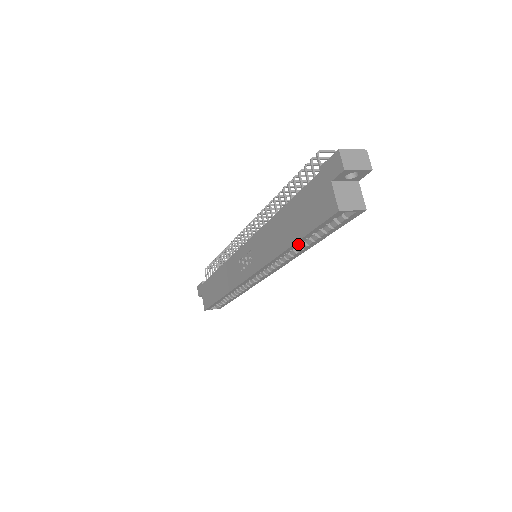
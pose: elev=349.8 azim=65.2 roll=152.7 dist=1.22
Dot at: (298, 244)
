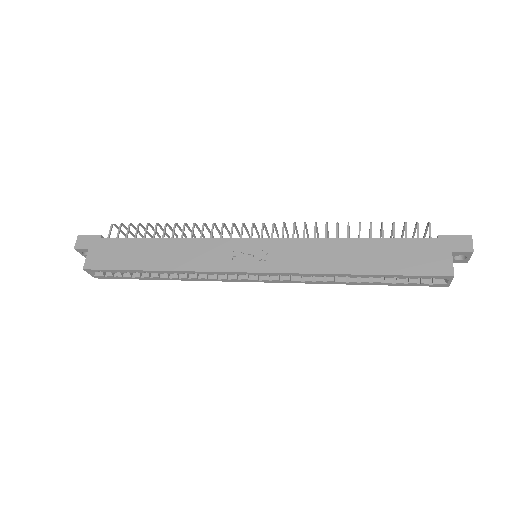
Dot at: (365, 276)
